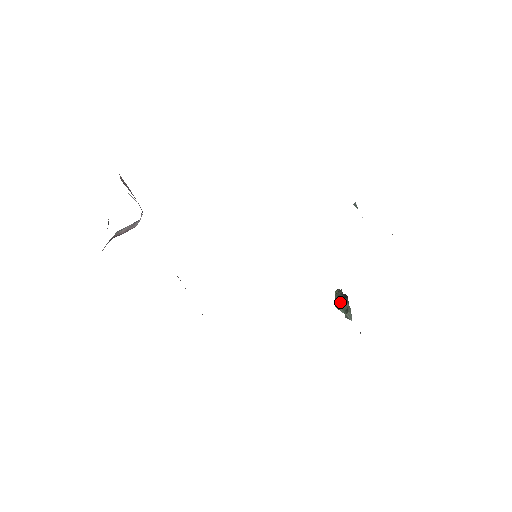
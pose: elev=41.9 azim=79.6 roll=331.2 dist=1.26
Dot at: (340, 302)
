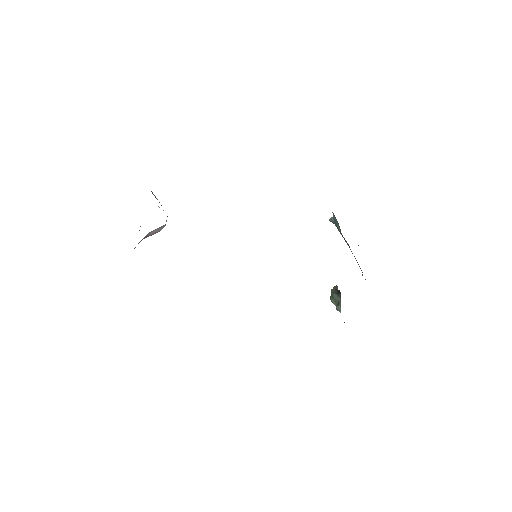
Dot at: (334, 296)
